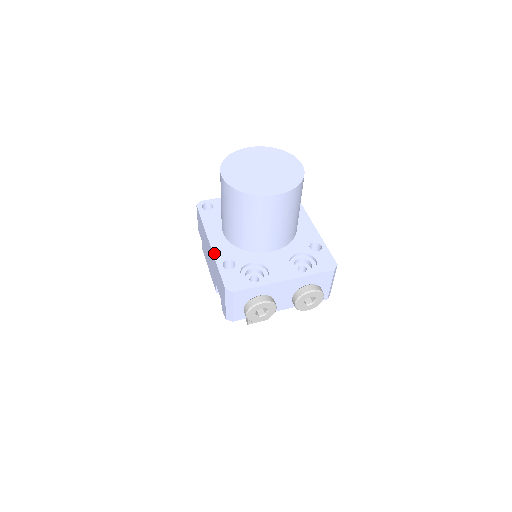
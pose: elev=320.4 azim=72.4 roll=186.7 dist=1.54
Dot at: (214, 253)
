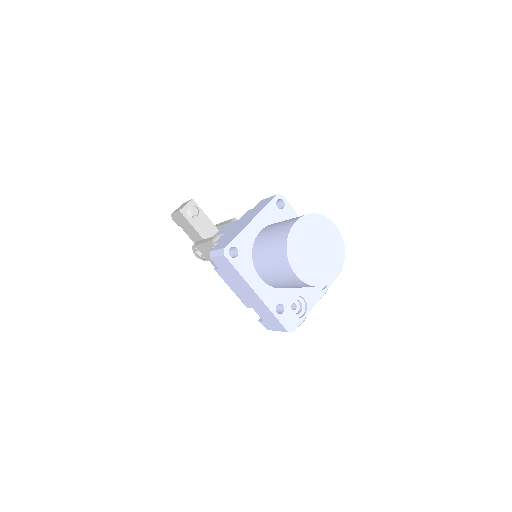
Dot at: (266, 304)
